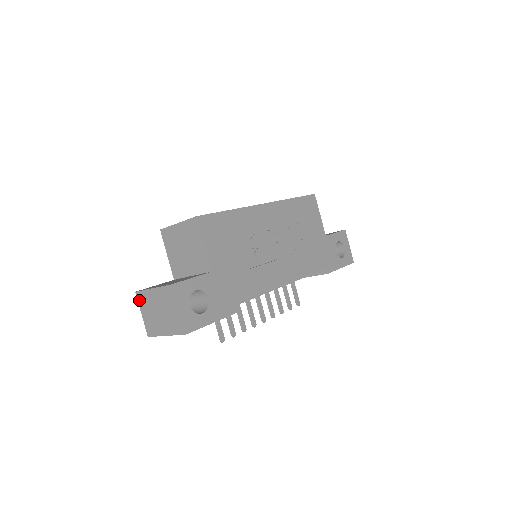
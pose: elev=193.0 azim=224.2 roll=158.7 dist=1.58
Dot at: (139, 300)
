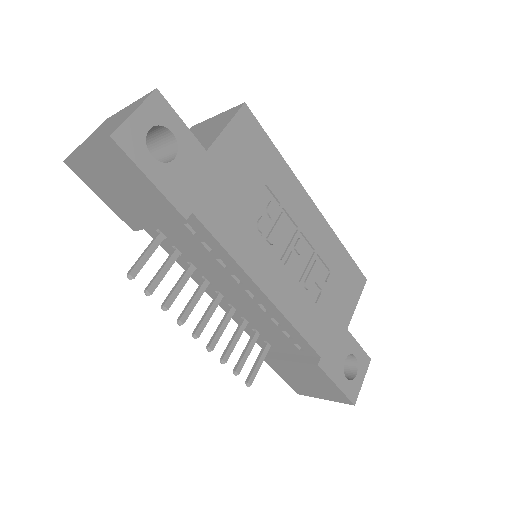
Dot at: (101, 125)
